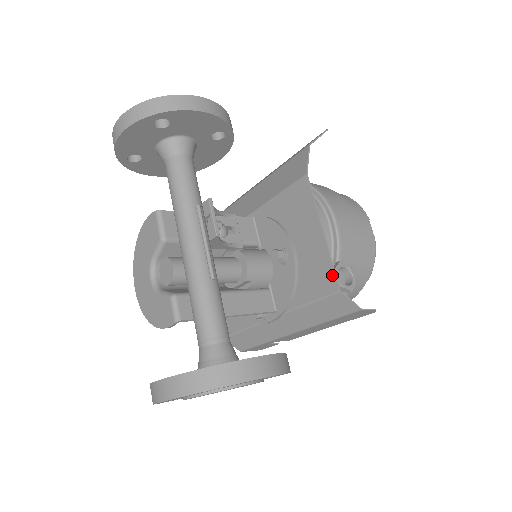
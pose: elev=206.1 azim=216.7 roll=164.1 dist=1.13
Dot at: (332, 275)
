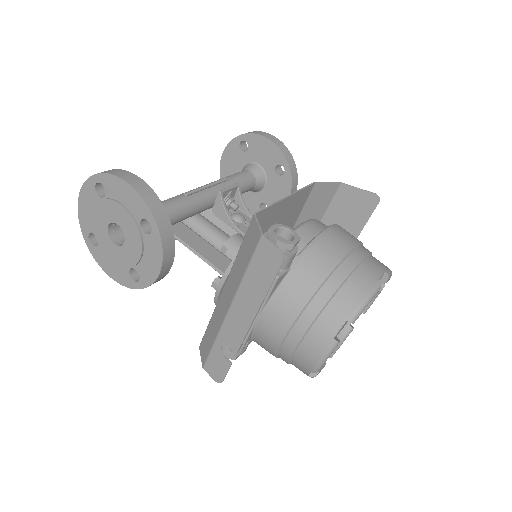
Dot at: (262, 211)
